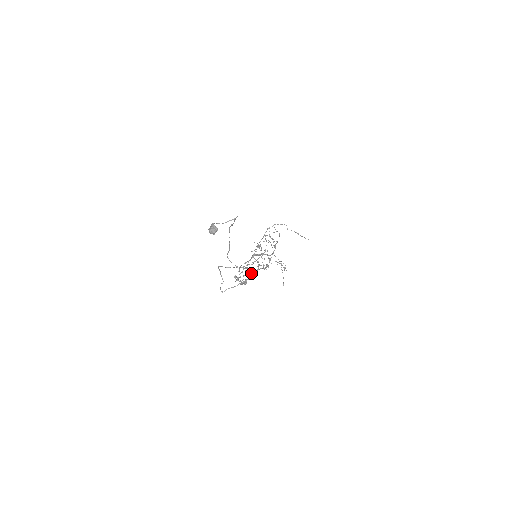
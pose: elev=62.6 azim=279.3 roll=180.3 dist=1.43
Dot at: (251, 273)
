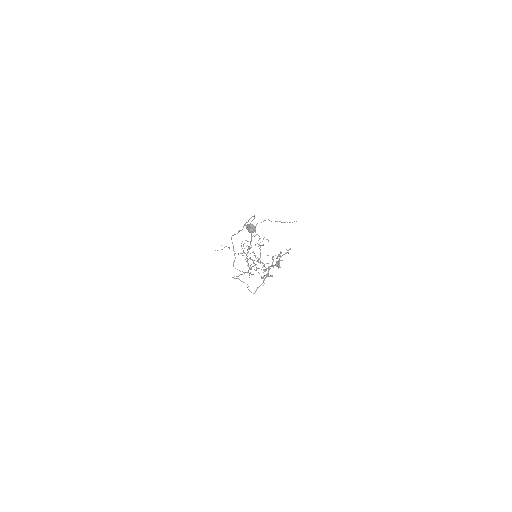
Dot at: occluded
